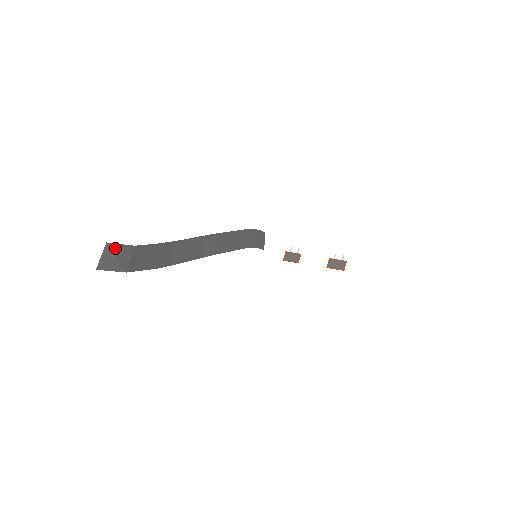
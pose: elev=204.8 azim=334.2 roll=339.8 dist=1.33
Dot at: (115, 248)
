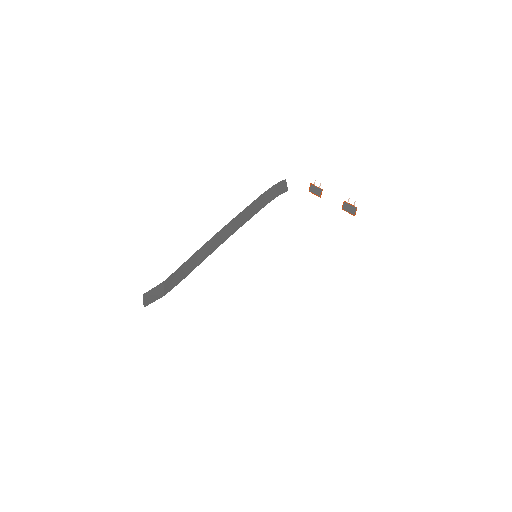
Dot at: (150, 292)
